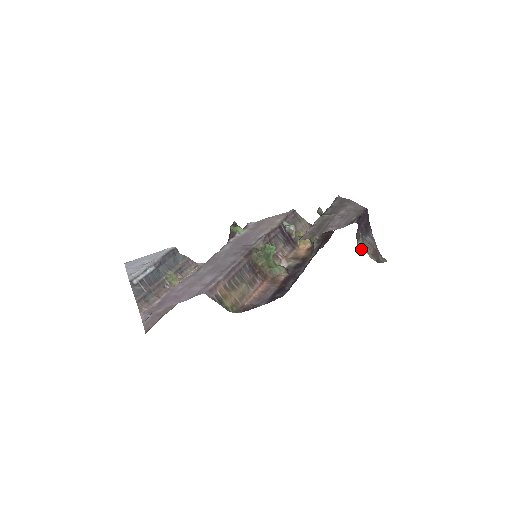
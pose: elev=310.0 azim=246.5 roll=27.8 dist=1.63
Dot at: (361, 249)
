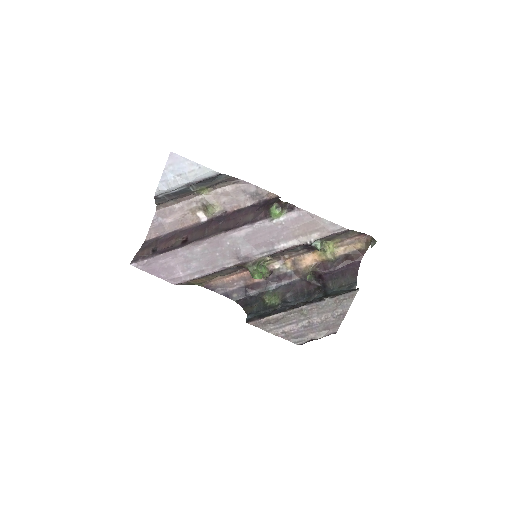
Dot at: occluded
